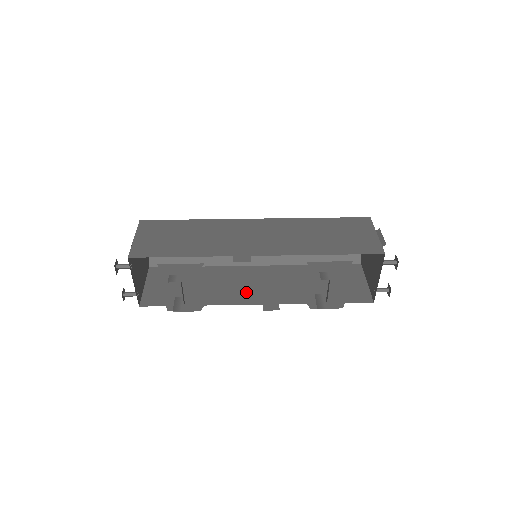
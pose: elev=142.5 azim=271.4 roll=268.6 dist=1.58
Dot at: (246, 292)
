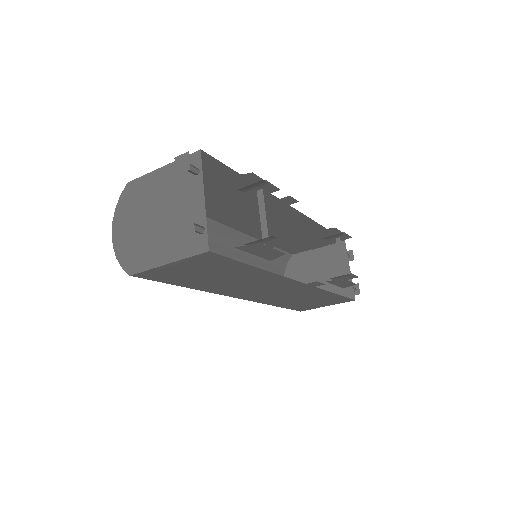
Dot at: (276, 285)
